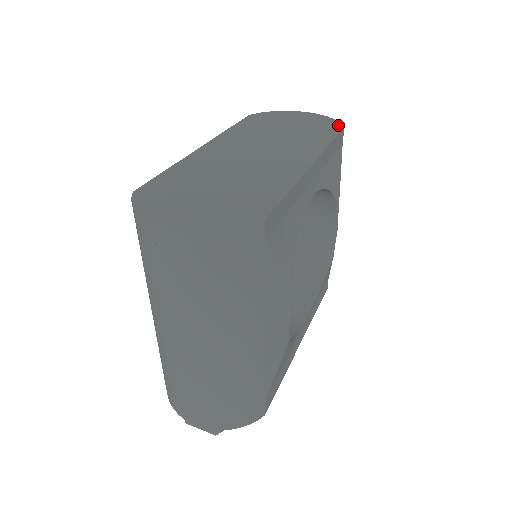
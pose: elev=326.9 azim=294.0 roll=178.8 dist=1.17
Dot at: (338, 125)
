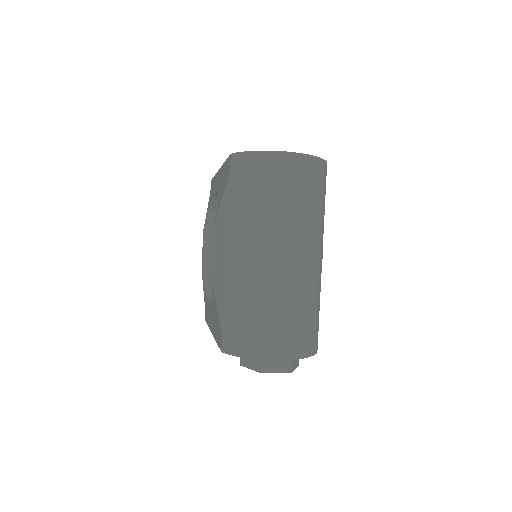
Dot at: occluded
